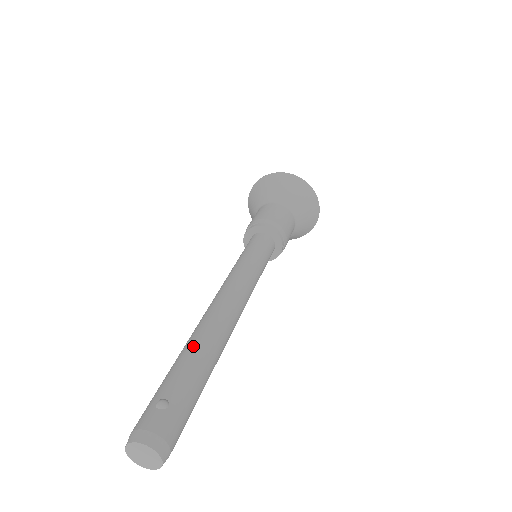
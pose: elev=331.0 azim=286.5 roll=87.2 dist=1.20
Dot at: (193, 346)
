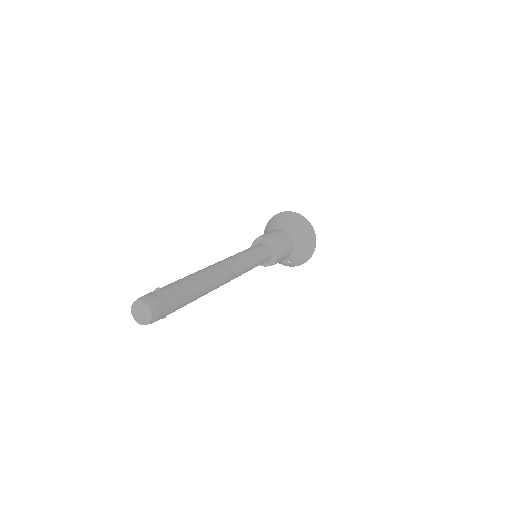
Dot at: (188, 275)
